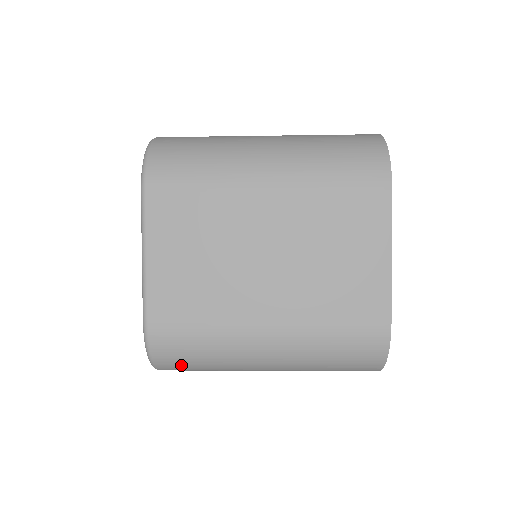
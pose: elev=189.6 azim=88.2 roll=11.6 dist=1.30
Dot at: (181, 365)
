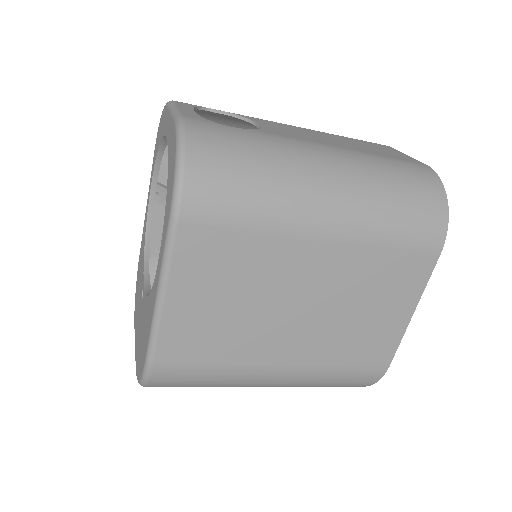
Dot at: occluded
